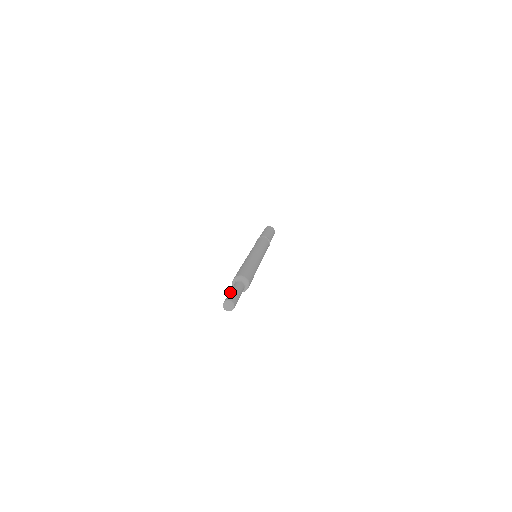
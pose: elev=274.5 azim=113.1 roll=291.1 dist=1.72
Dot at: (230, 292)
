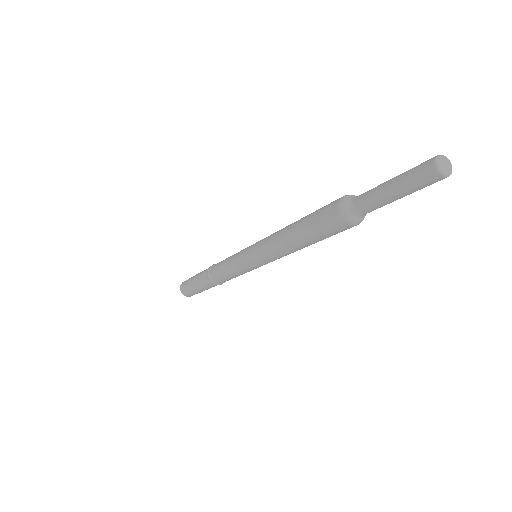
Dot at: occluded
